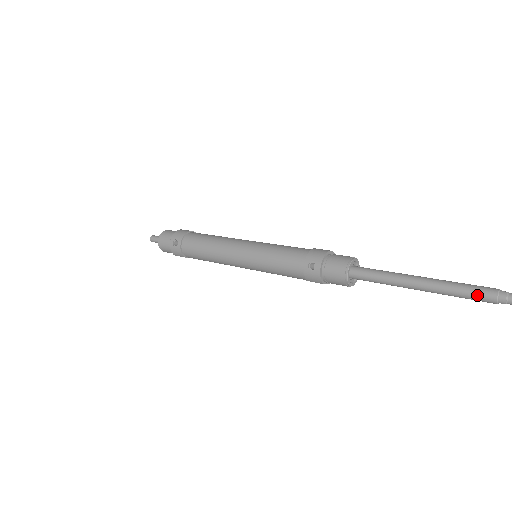
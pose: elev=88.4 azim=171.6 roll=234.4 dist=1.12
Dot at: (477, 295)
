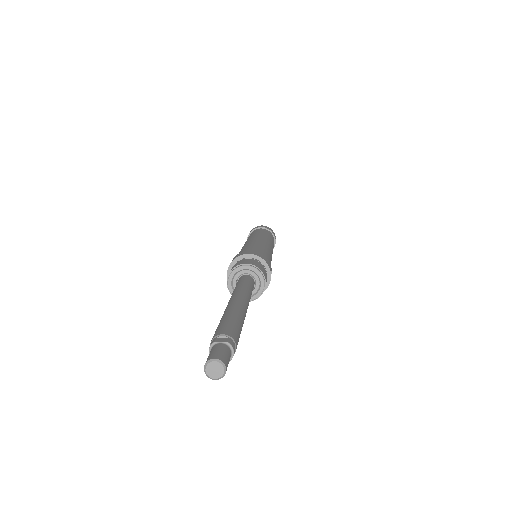
Dot at: occluded
